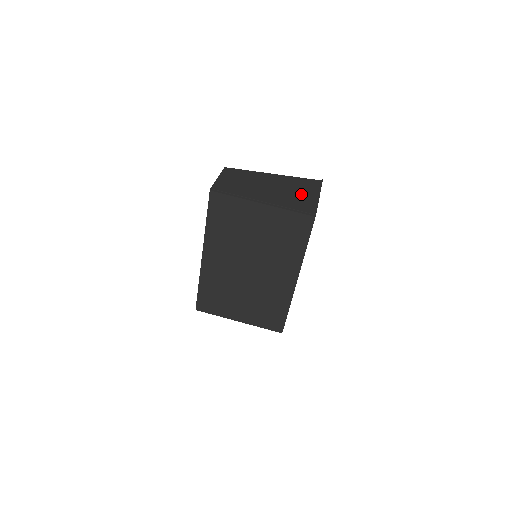
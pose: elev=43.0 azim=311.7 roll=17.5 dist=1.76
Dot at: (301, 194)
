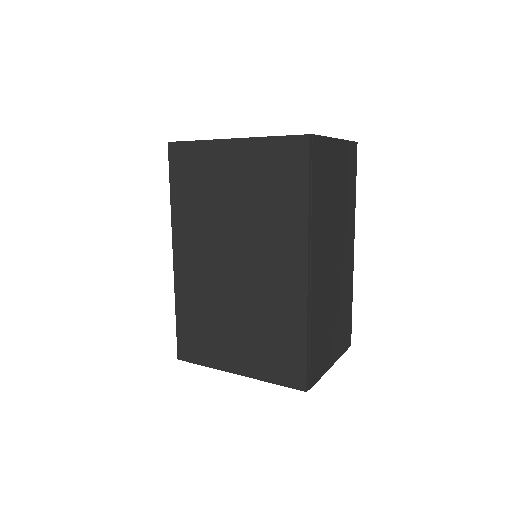
Dot at: occluded
